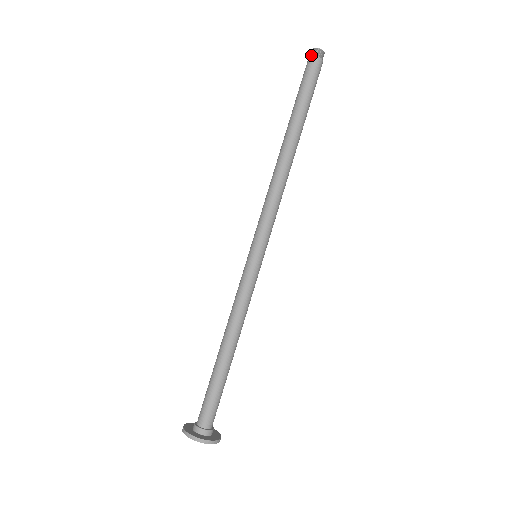
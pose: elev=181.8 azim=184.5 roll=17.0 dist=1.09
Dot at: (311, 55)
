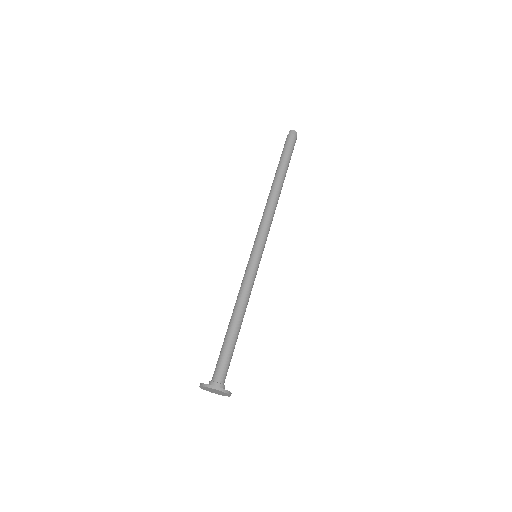
Dot at: (288, 135)
